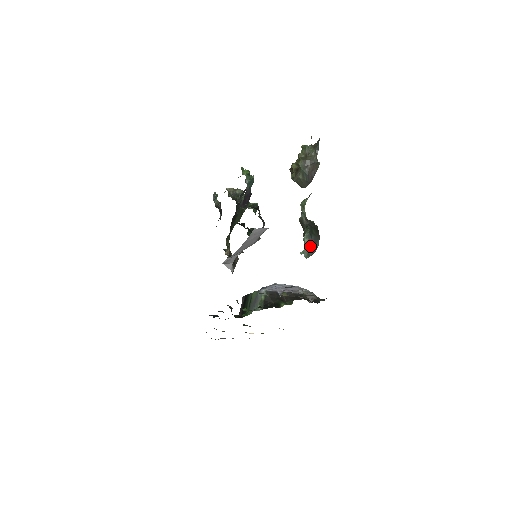
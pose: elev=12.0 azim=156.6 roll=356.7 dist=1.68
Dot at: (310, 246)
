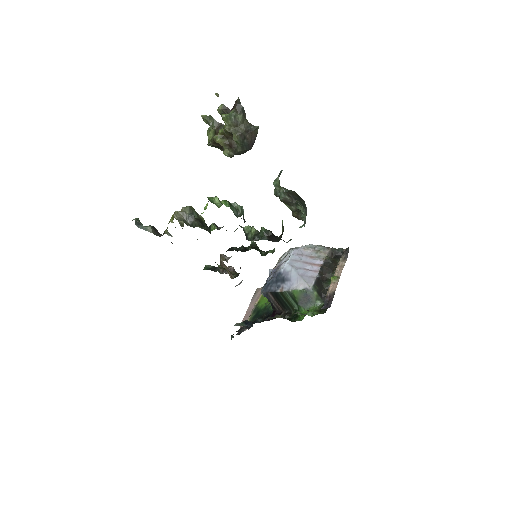
Dot at: occluded
